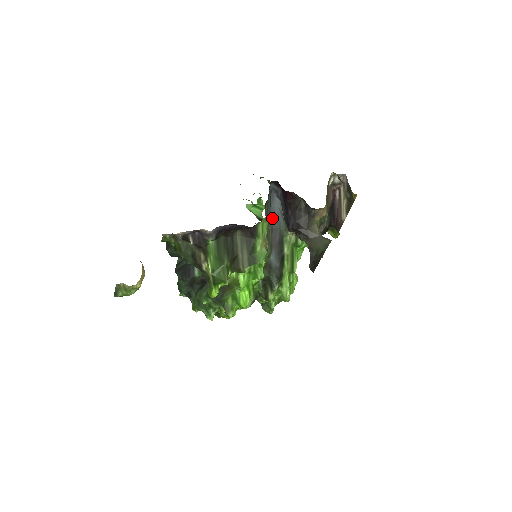
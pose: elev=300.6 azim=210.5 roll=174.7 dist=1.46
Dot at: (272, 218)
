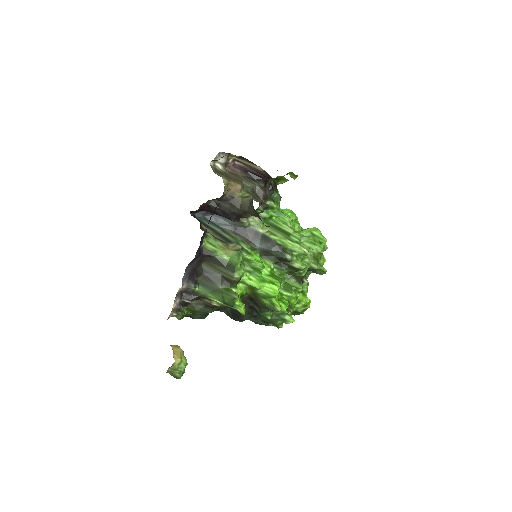
Dot at: (226, 228)
